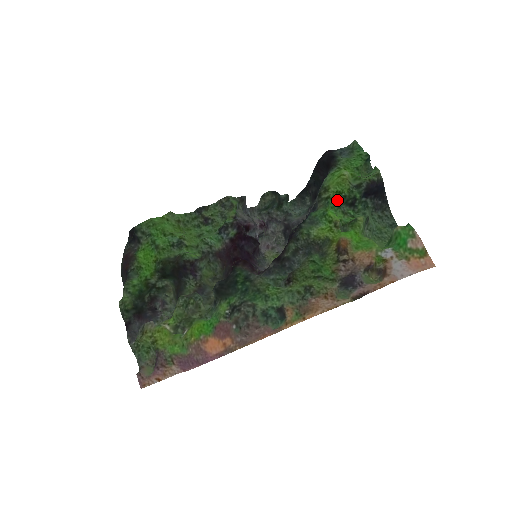
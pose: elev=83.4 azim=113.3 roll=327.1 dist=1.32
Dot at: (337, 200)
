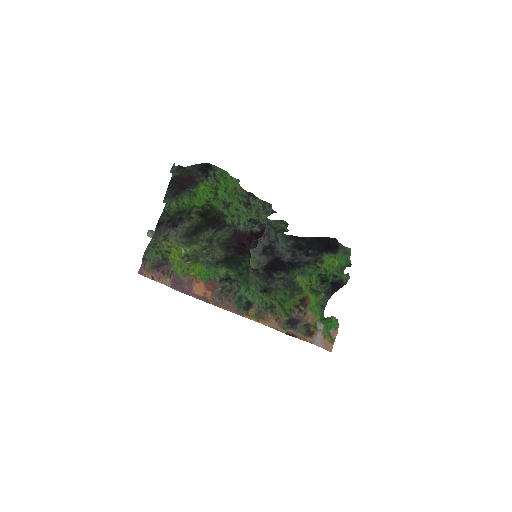
Dot at: (321, 273)
